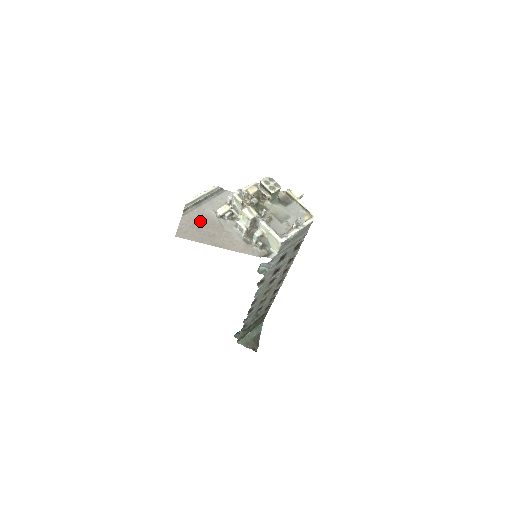
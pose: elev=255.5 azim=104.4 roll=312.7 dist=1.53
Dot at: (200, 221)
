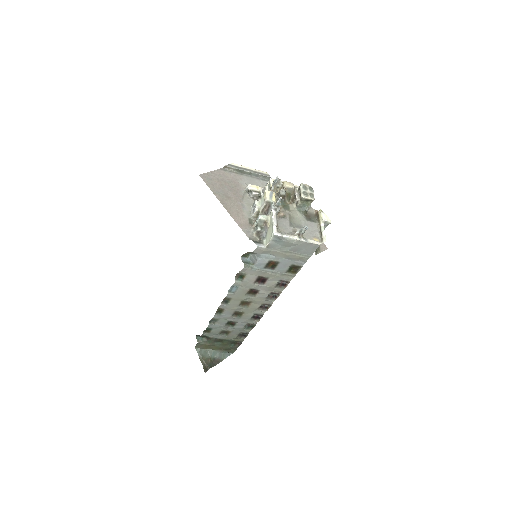
Dot at: (229, 182)
